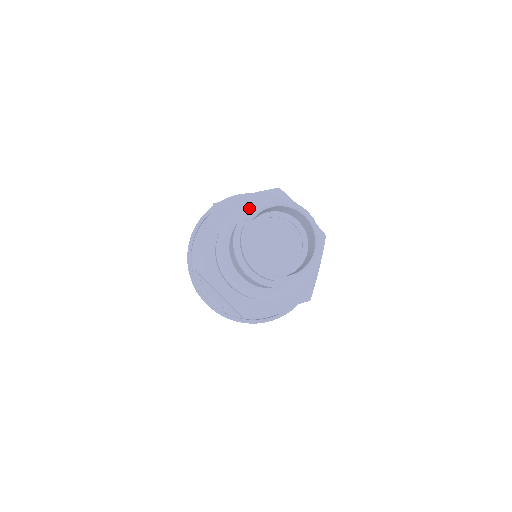
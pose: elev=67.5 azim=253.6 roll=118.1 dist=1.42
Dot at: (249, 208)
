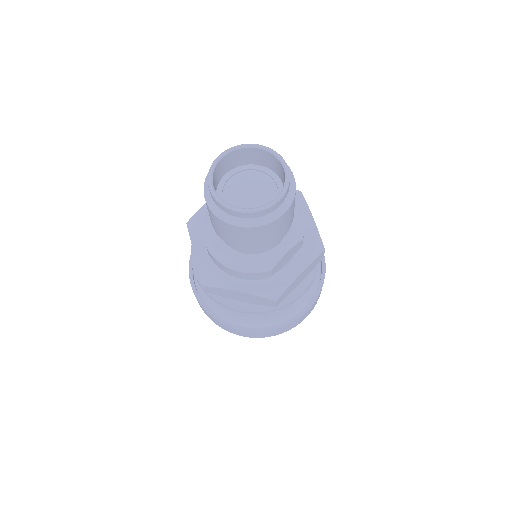
Dot at: occluded
